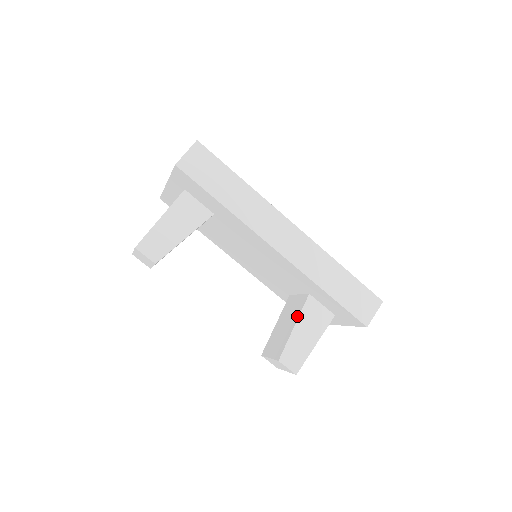
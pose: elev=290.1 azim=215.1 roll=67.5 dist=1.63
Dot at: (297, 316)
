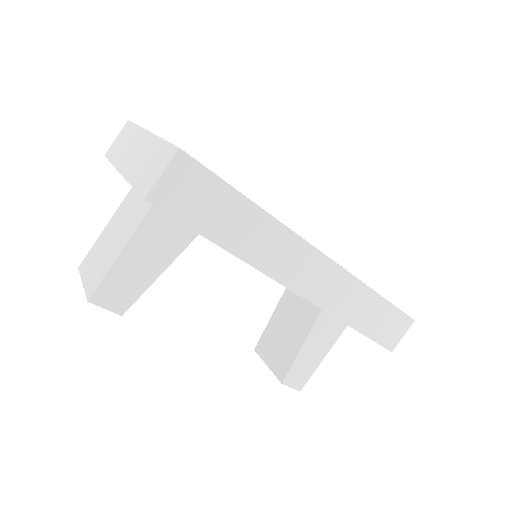
Dot at: (306, 331)
